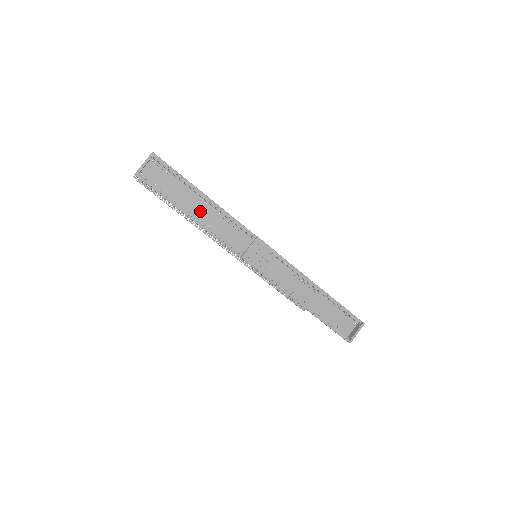
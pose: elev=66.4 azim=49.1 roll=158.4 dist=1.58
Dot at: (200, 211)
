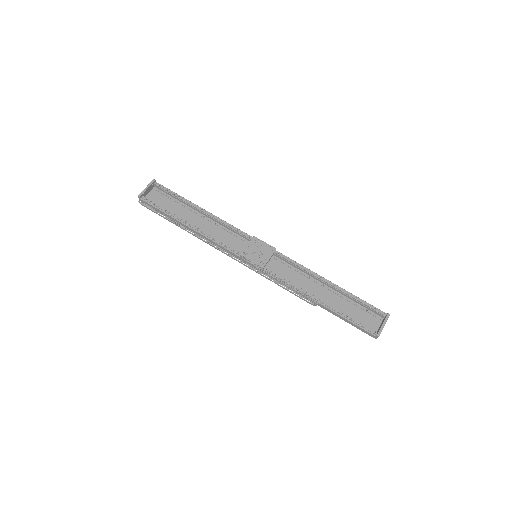
Dot at: (198, 223)
